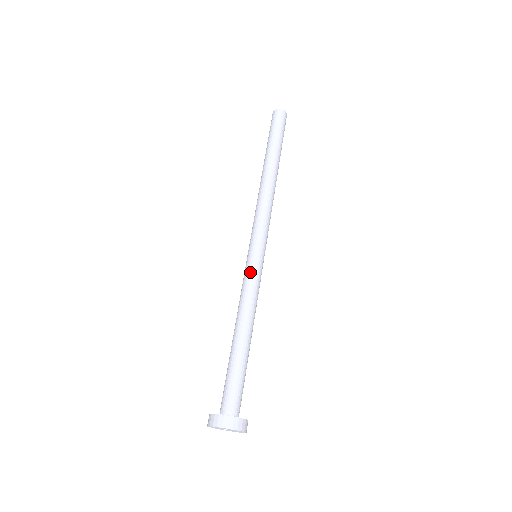
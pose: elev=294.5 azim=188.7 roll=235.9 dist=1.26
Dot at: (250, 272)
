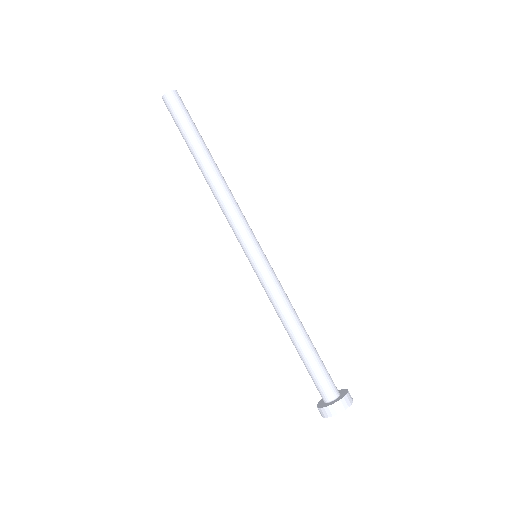
Dot at: (268, 274)
